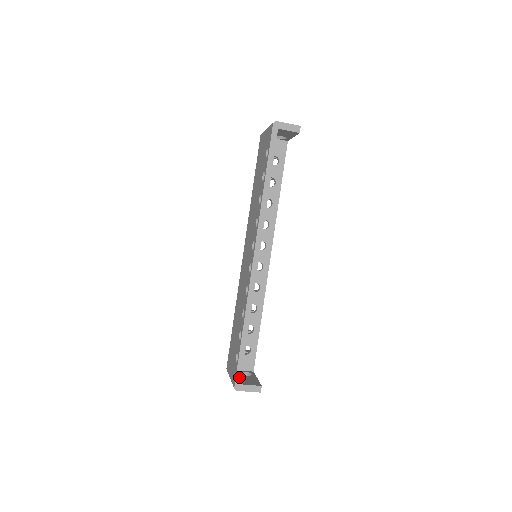
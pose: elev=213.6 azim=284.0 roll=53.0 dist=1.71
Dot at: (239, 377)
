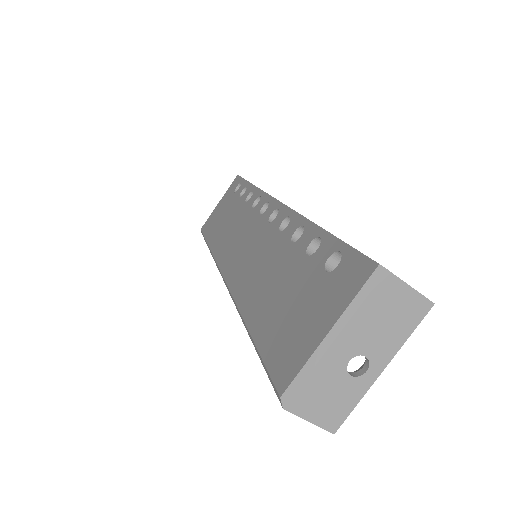
Dot at: occluded
